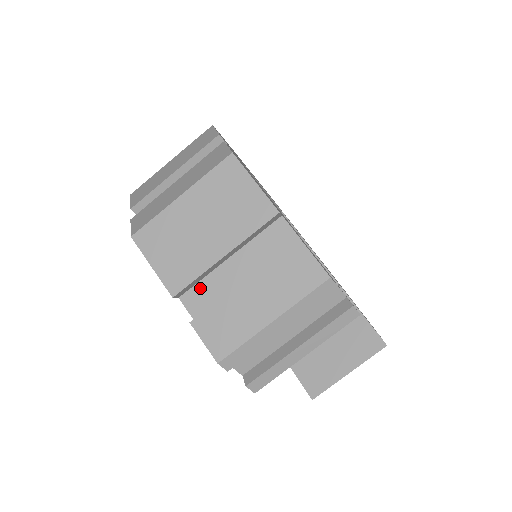
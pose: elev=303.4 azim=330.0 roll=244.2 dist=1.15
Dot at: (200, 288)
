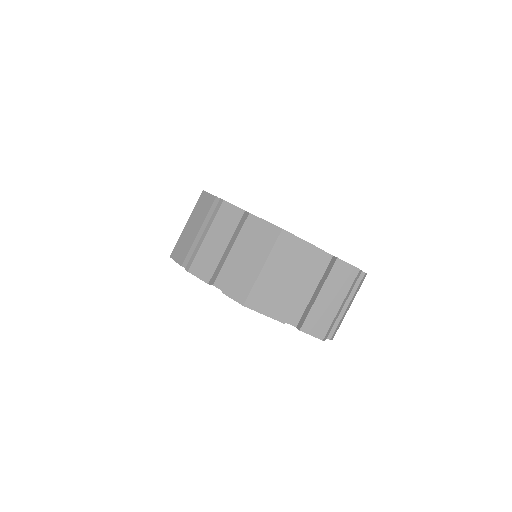
Dot at: occluded
